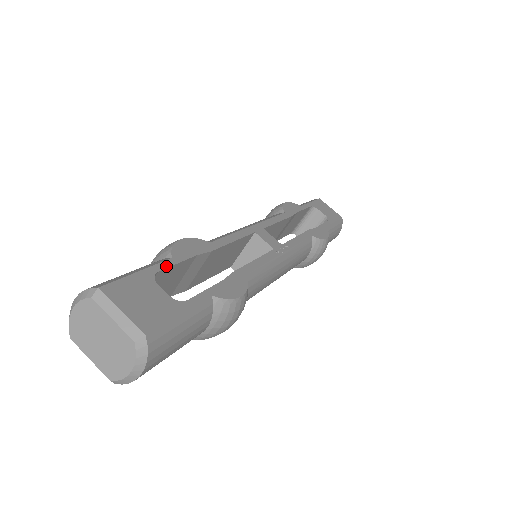
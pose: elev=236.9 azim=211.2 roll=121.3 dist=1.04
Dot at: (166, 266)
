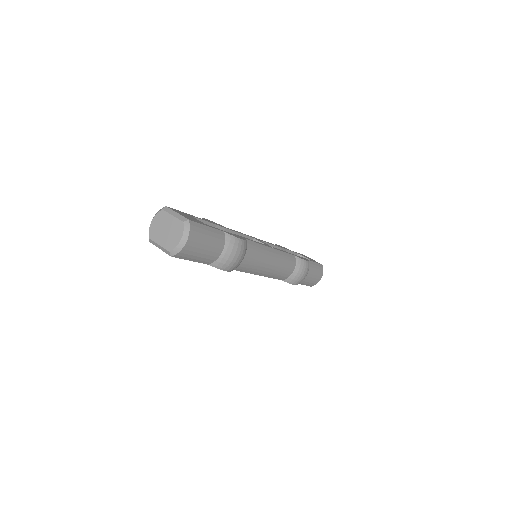
Dot at: (199, 218)
